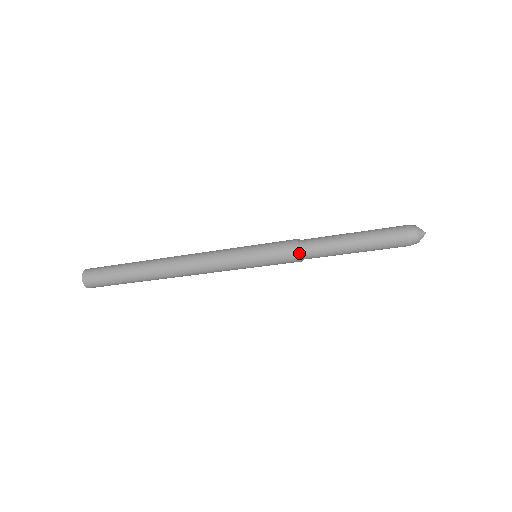
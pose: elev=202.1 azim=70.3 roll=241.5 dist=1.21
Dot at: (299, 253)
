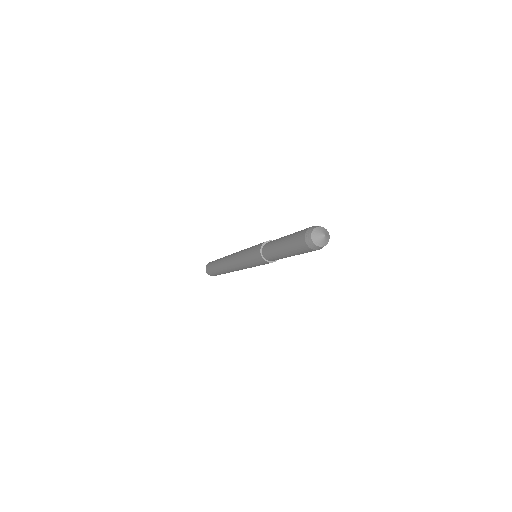
Dot at: (262, 254)
